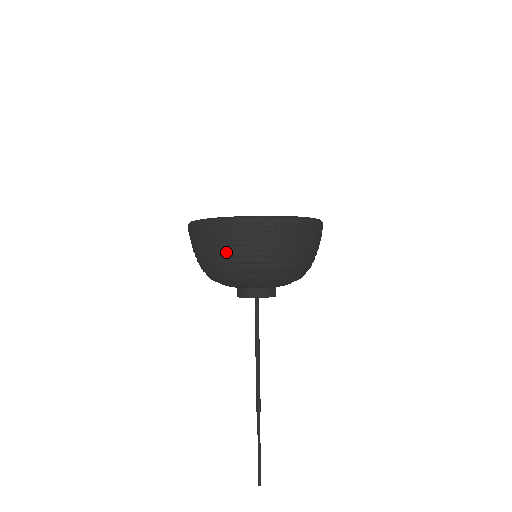
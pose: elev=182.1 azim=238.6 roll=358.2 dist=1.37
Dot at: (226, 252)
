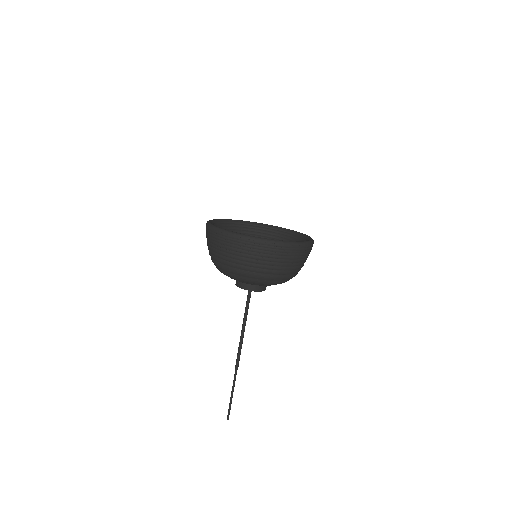
Dot at: (210, 250)
